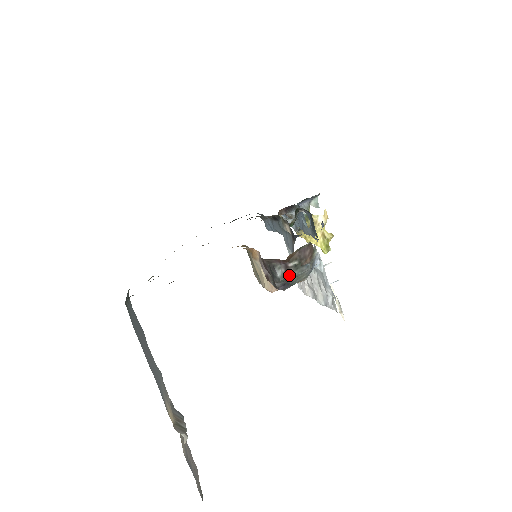
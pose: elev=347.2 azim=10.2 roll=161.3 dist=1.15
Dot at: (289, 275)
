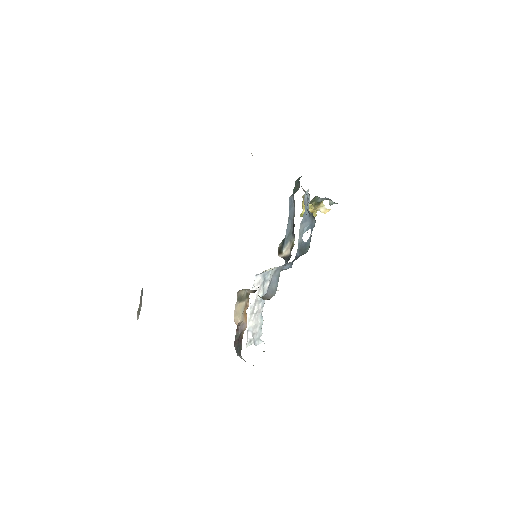
Dot at: occluded
